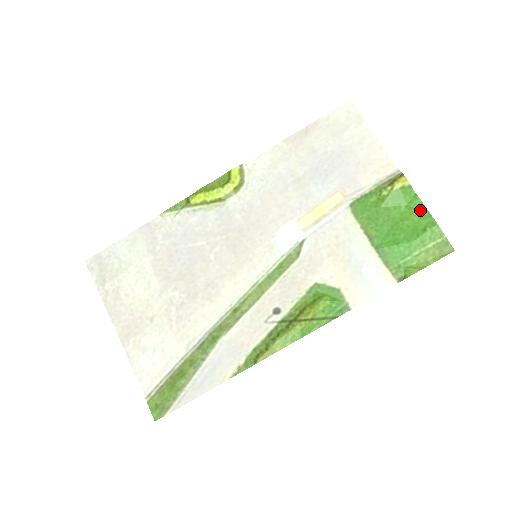
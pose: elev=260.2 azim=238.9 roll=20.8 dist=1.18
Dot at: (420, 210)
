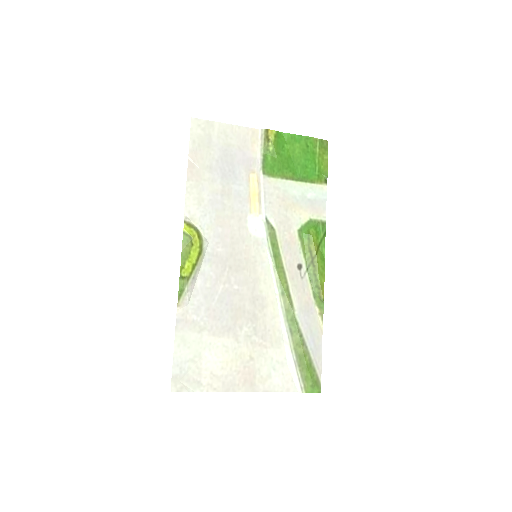
Dot at: (294, 139)
